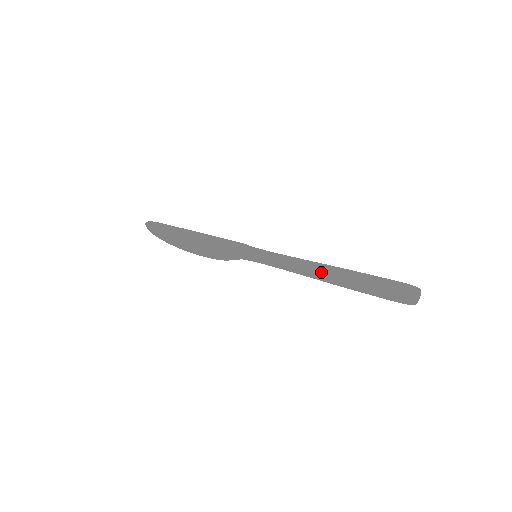
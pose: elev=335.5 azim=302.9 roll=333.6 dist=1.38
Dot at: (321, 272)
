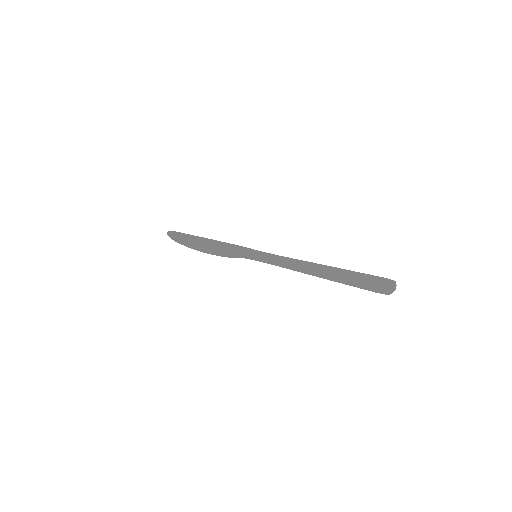
Dot at: (310, 267)
